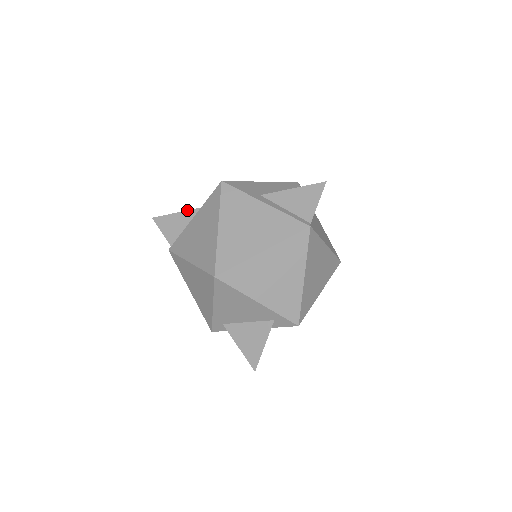
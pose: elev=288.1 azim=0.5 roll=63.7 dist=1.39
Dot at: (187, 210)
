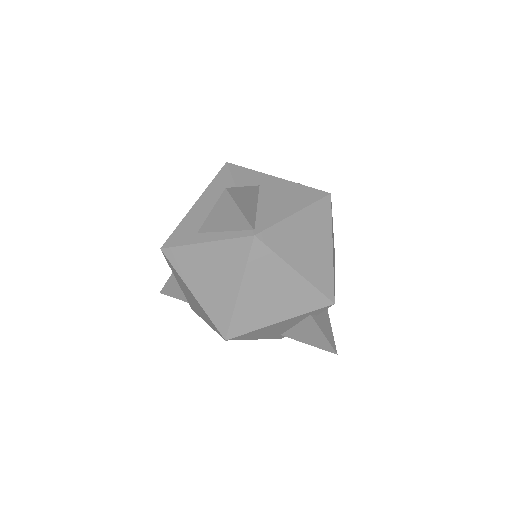
Dot at: occluded
